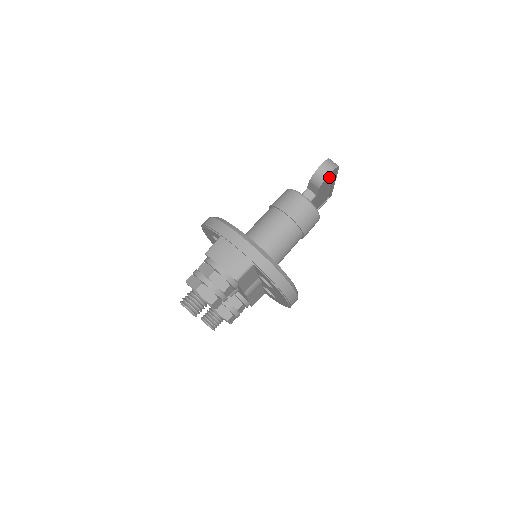
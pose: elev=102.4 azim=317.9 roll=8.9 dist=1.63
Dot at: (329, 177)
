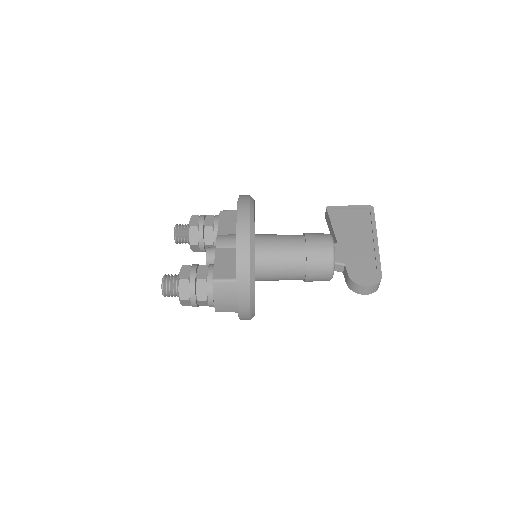
Dot at: occluded
